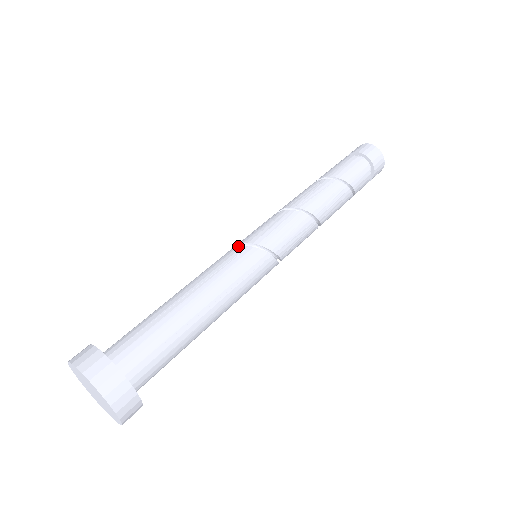
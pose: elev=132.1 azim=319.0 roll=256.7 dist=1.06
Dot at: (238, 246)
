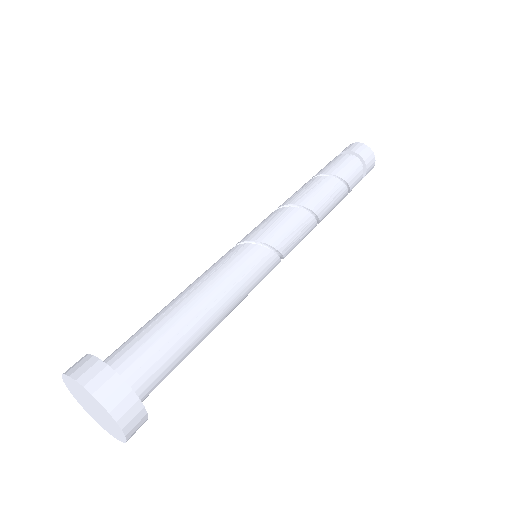
Dot at: (235, 246)
